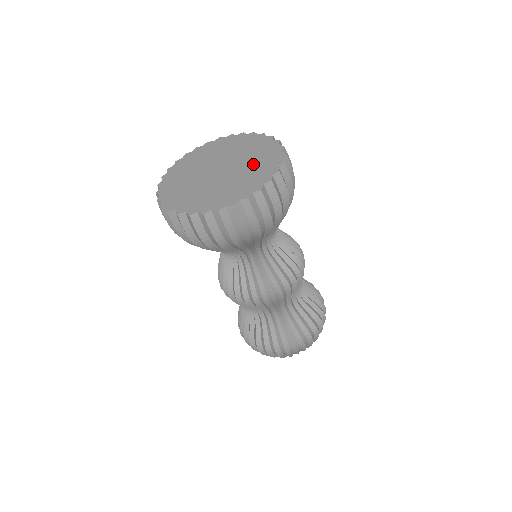
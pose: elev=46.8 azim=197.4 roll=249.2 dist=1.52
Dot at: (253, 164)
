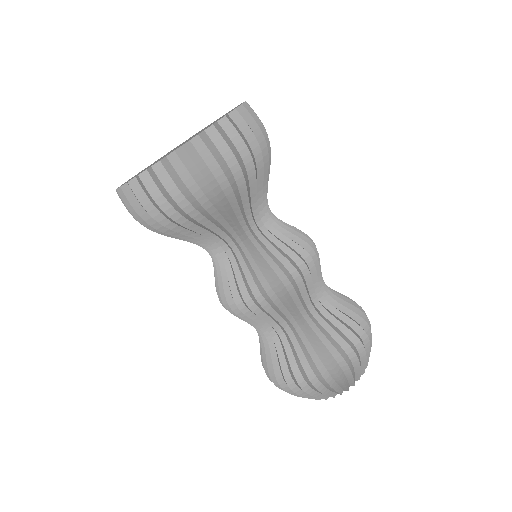
Dot at: occluded
